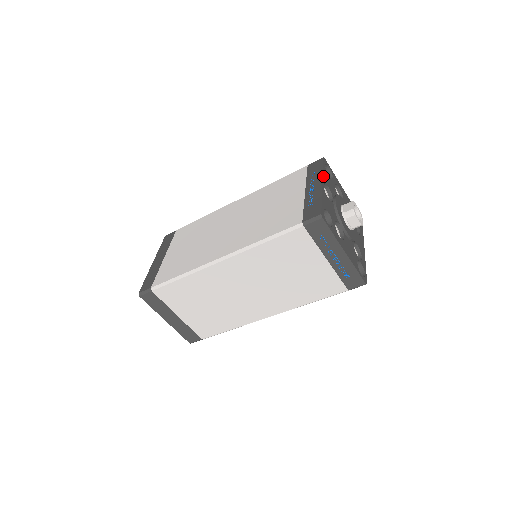
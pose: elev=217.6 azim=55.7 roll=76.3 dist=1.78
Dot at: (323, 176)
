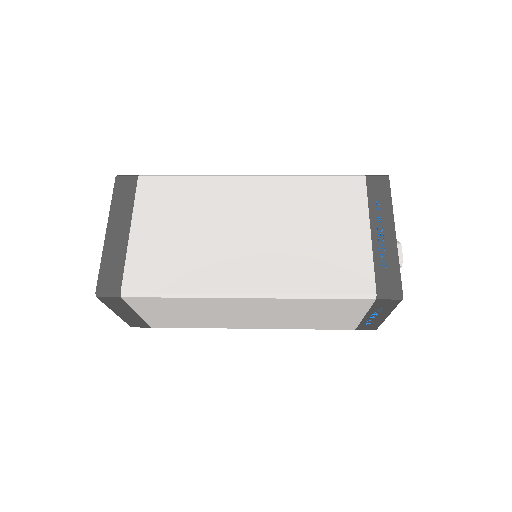
Dot at: (393, 215)
